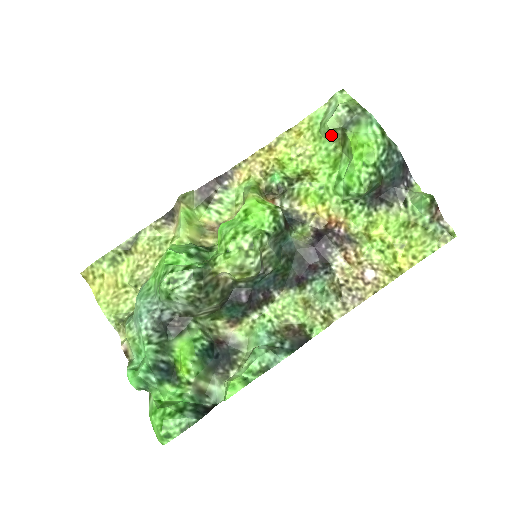
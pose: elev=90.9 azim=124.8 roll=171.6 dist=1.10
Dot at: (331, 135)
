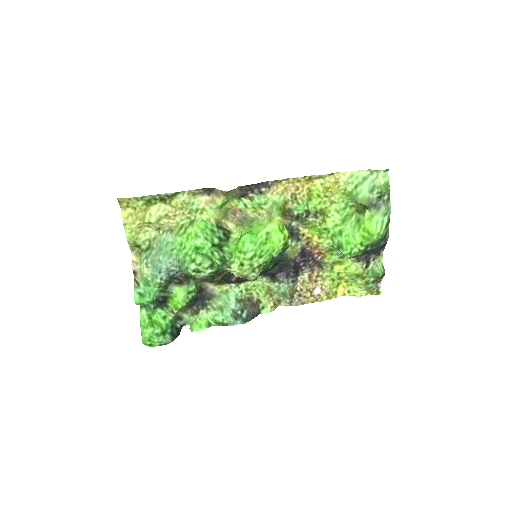
Dot at: (356, 201)
